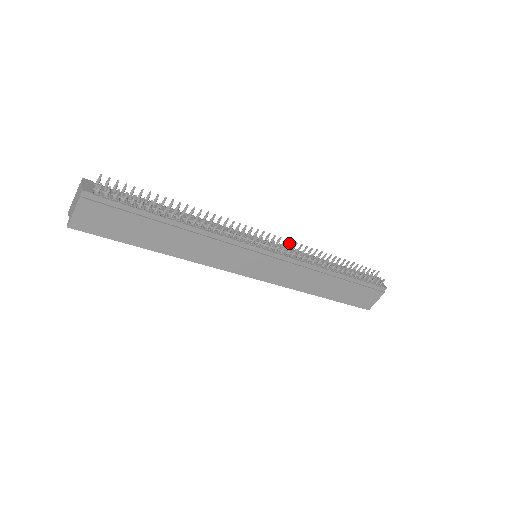
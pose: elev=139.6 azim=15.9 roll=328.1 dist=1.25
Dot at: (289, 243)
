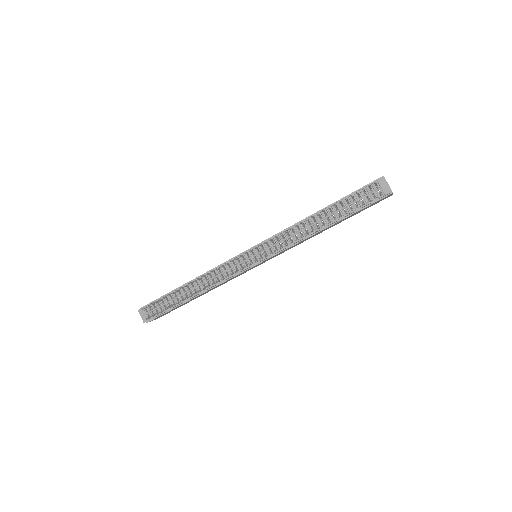
Dot at: (269, 240)
